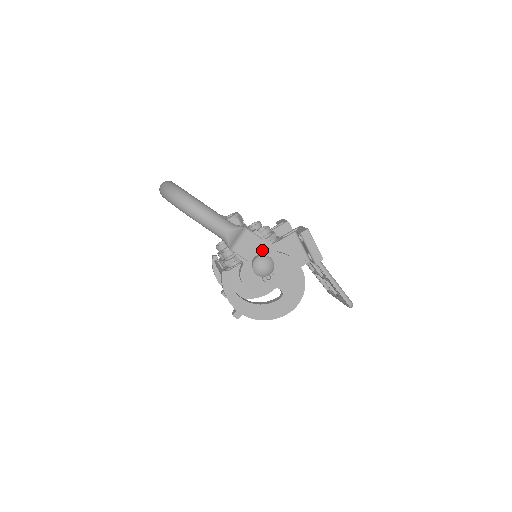
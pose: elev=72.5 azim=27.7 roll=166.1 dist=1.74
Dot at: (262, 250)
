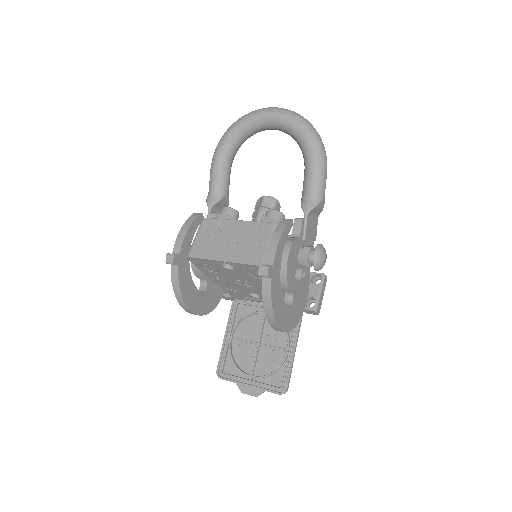
Dot at: occluded
